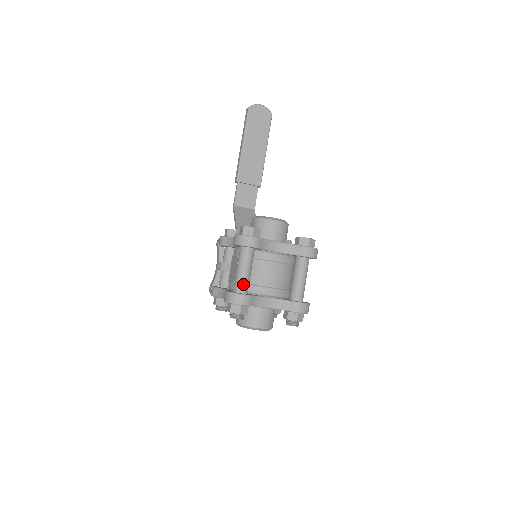
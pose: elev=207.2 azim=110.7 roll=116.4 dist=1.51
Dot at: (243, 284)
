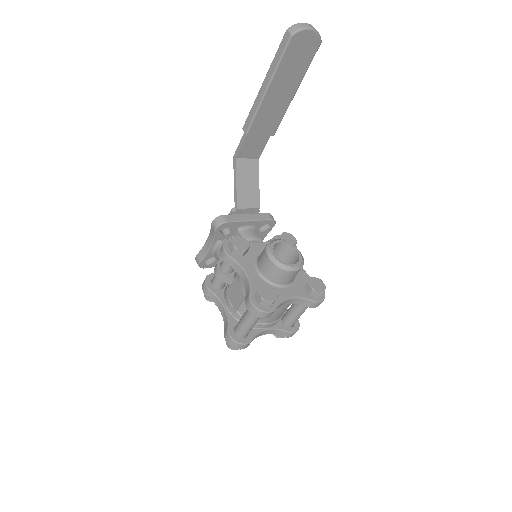
Dot at: (247, 333)
